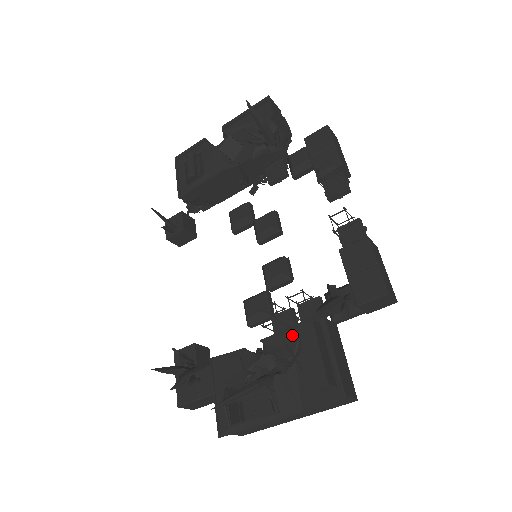
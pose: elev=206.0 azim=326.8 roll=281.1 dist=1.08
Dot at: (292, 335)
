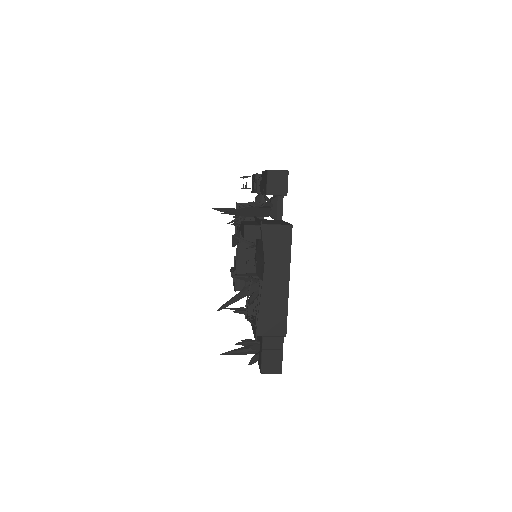
Dot at: occluded
